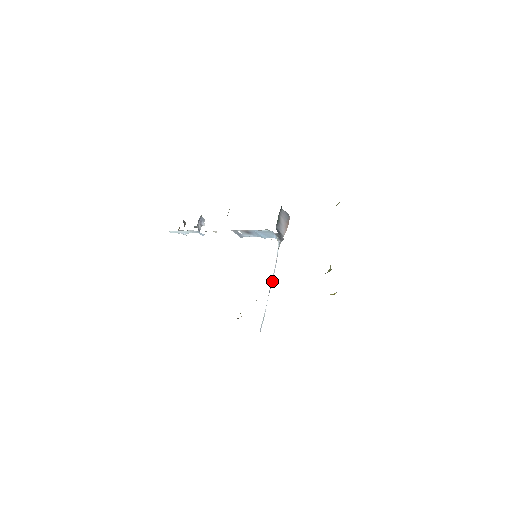
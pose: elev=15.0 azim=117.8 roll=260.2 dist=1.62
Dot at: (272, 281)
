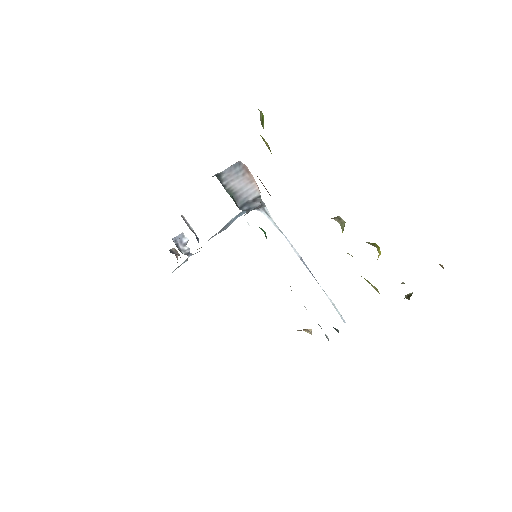
Dot at: (301, 259)
